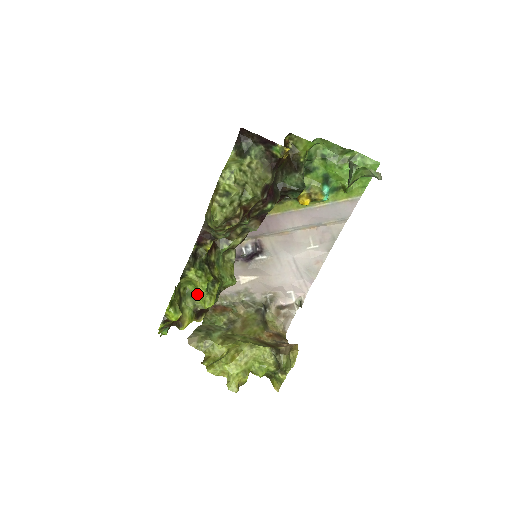
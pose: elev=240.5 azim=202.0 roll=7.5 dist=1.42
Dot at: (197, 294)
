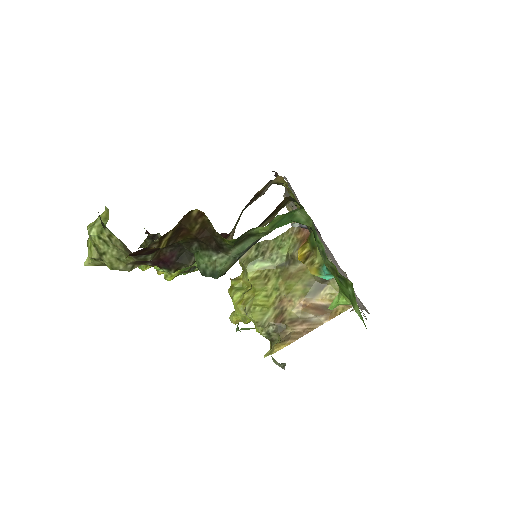
Dot at: occluded
